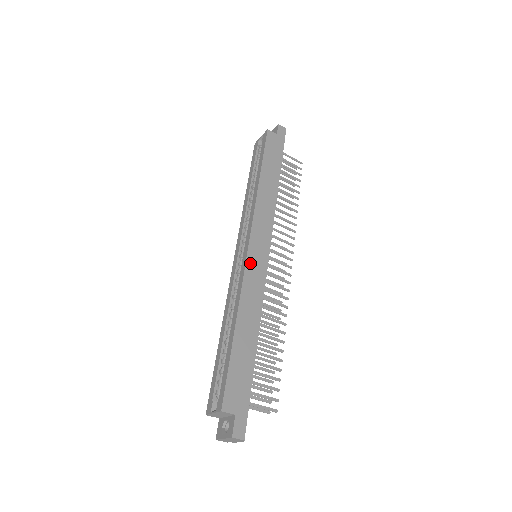
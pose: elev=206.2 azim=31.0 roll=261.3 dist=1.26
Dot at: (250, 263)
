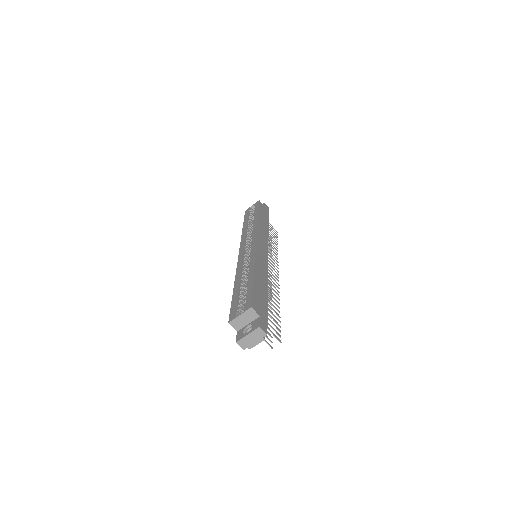
Dot at: (258, 249)
